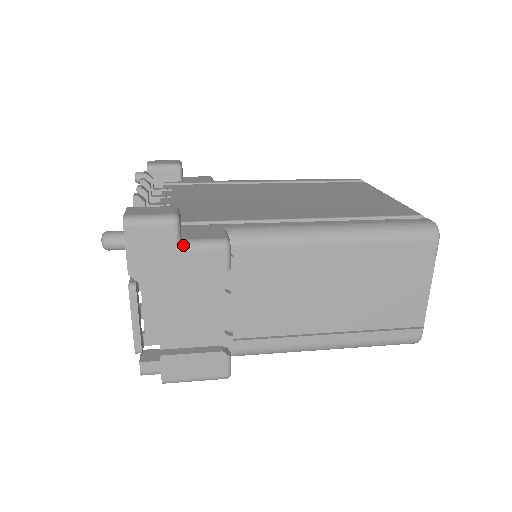
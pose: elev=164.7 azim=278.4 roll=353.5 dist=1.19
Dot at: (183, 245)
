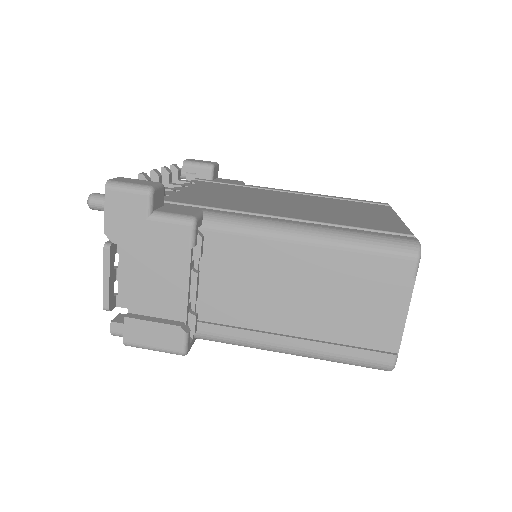
Dot at: (154, 215)
